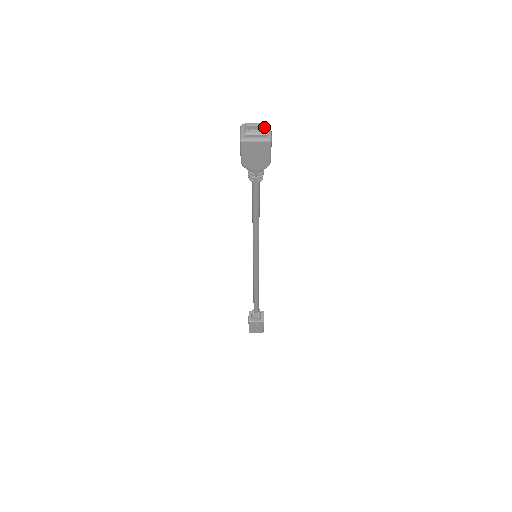
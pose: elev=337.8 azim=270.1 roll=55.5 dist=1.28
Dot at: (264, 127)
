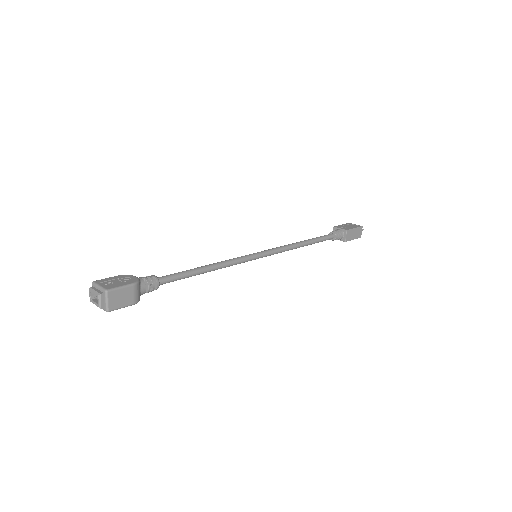
Dot at: (98, 300)
